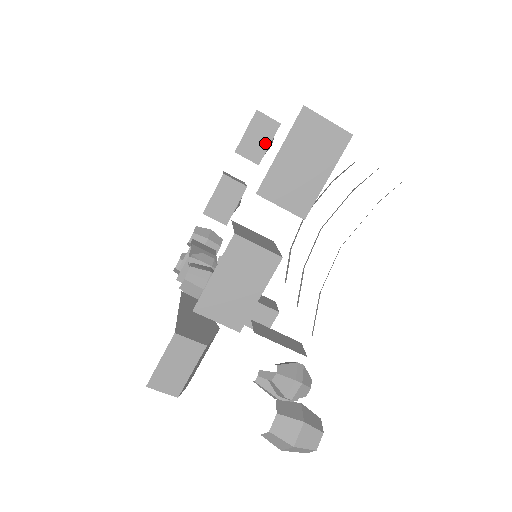
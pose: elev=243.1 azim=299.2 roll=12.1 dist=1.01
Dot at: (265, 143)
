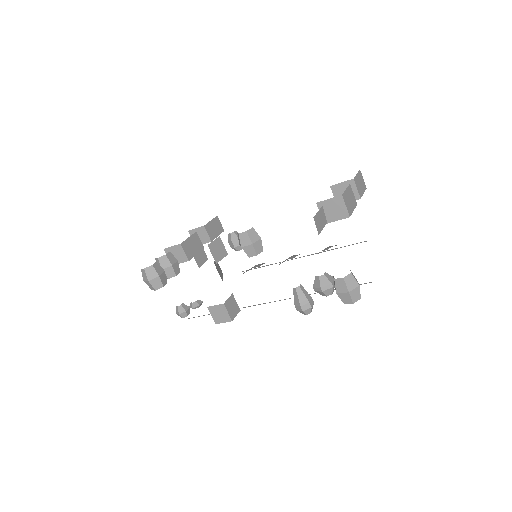
Dot at: (216, 234)
